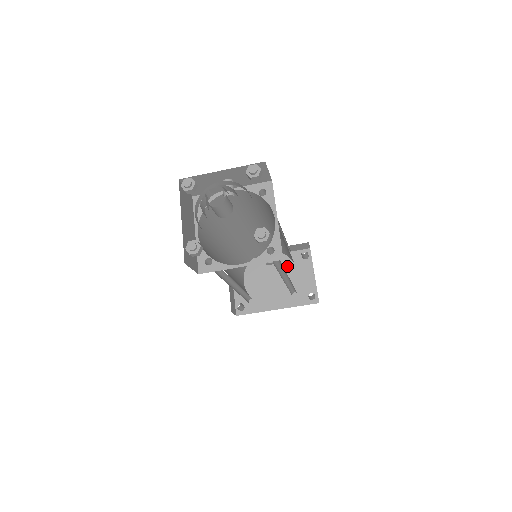
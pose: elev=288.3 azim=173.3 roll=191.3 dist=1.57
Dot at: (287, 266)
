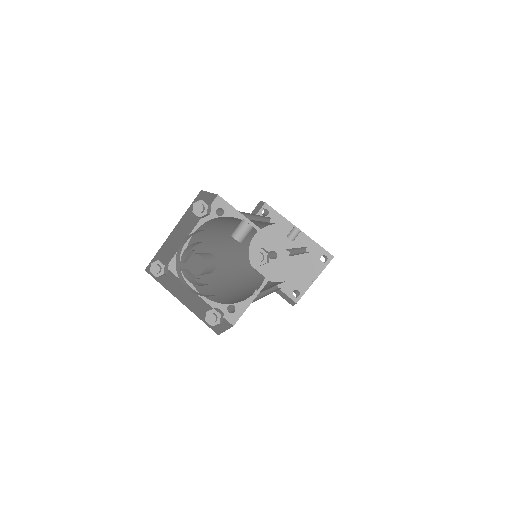
Dot at: occluded
